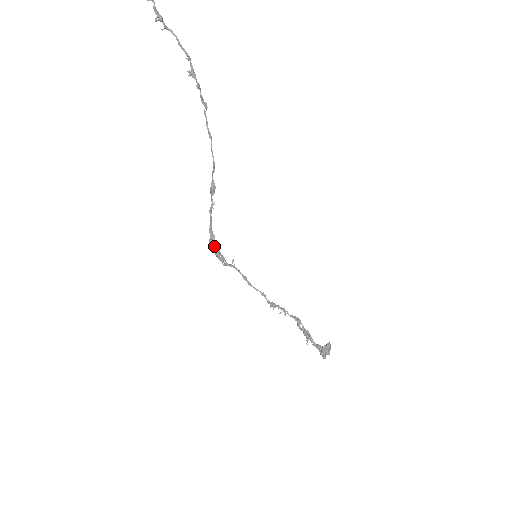
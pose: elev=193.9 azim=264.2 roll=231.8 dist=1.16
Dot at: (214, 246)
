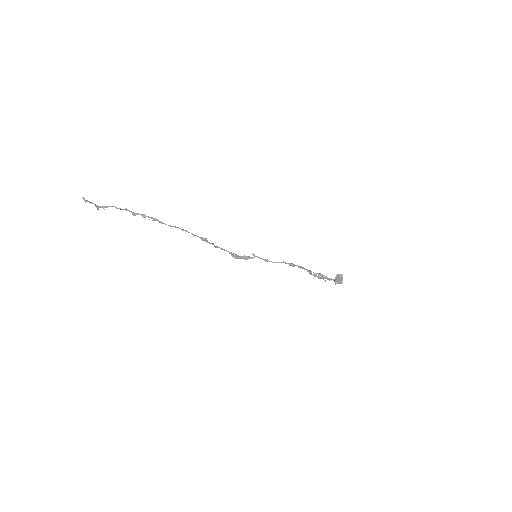
Dot at: (235, 257)
